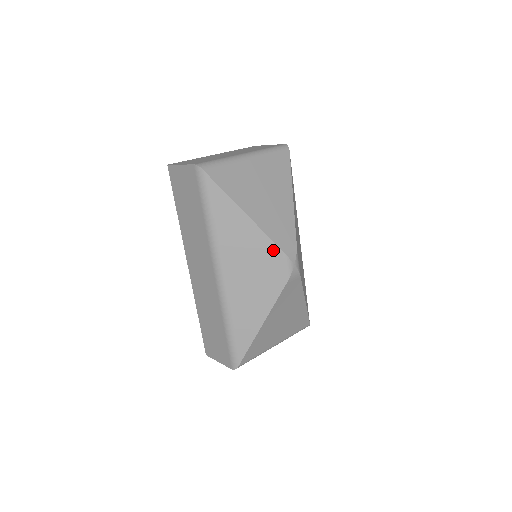
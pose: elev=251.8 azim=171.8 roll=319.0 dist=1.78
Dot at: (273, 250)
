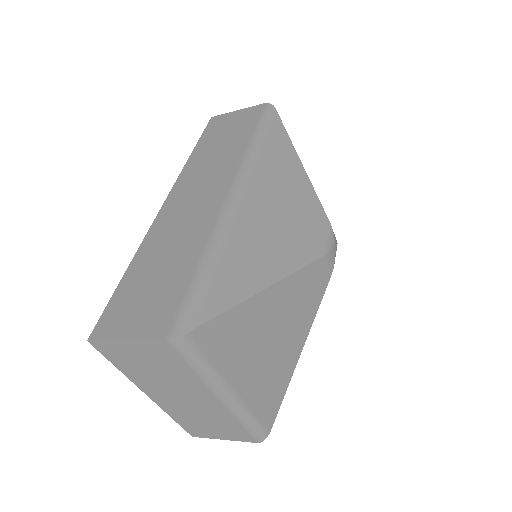
Dot at: (318, 212)
